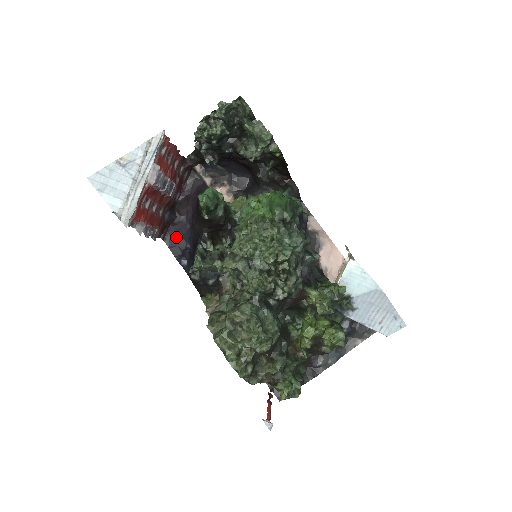
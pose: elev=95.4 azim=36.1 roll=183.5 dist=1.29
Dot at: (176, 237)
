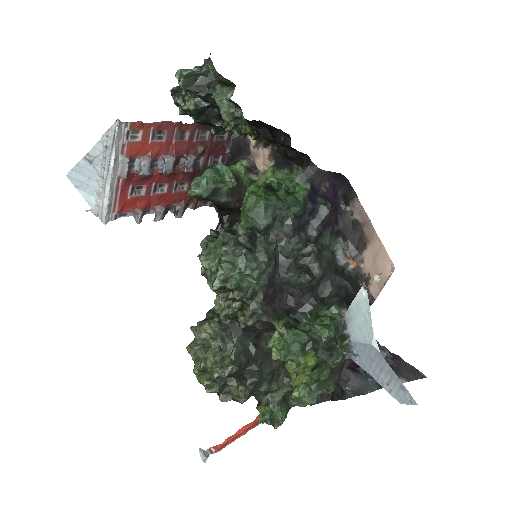
Dot at: occluded
